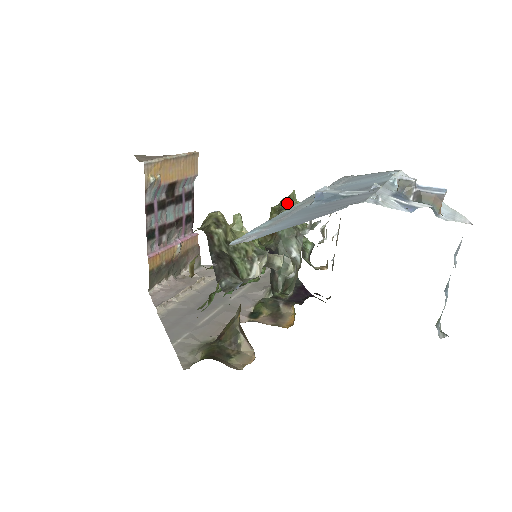
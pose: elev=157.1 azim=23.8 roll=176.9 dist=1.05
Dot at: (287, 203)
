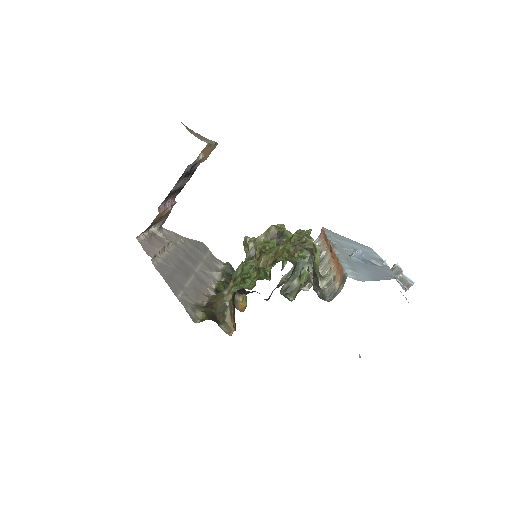
Dot at: (309, 237)
